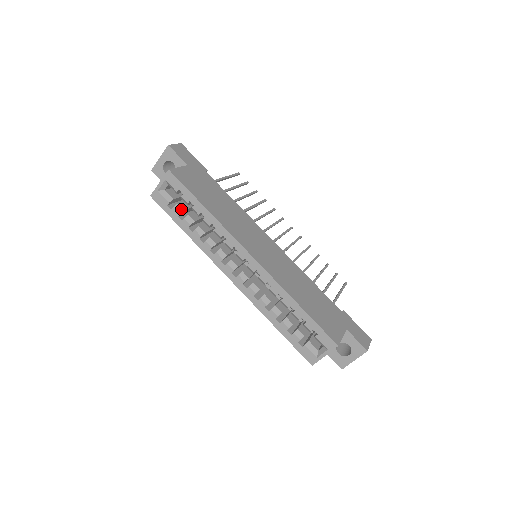
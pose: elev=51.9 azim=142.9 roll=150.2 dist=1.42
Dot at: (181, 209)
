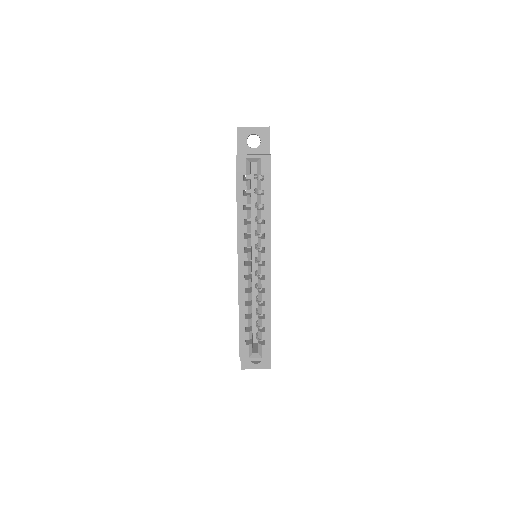
Dot at: occluded
